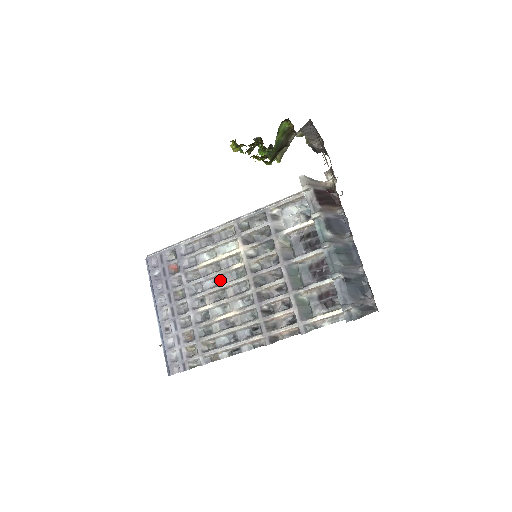
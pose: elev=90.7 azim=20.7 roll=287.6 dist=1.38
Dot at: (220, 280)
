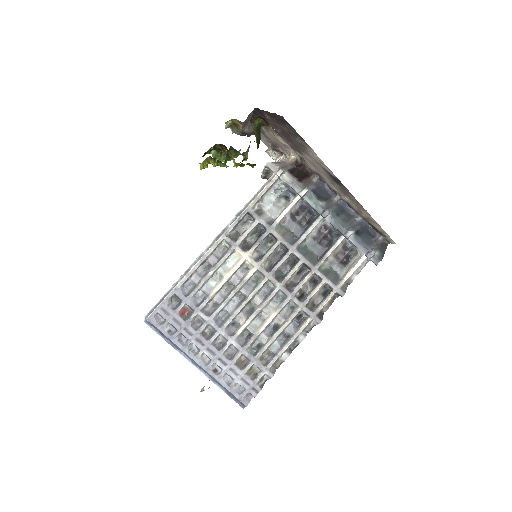
Dot at: (240, 296)
